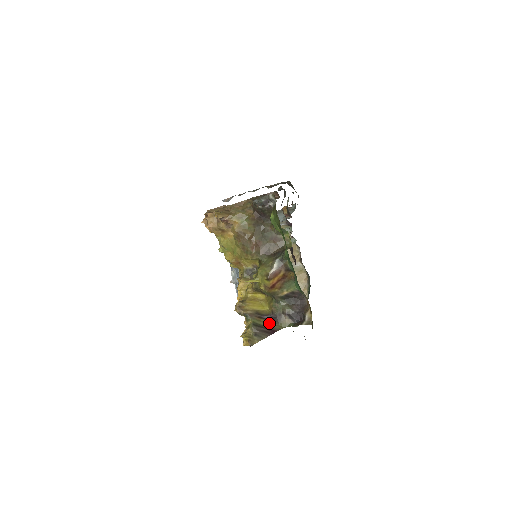
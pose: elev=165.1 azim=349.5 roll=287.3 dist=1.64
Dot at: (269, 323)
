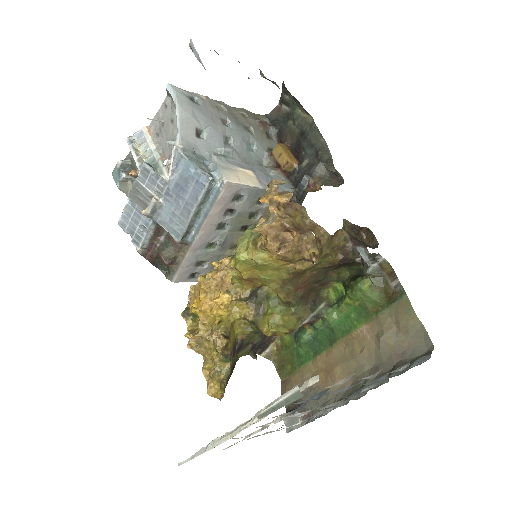
Dot at: (236, 357)
